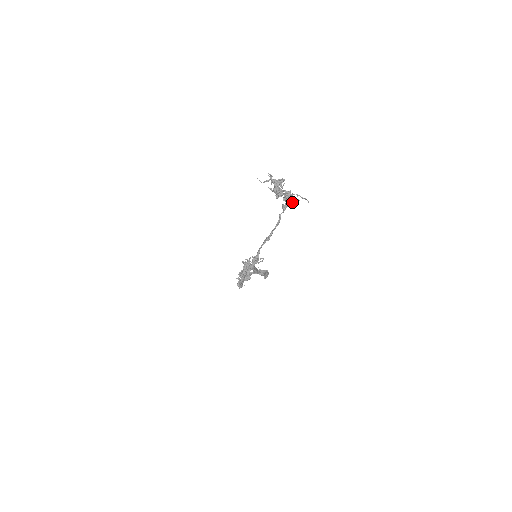
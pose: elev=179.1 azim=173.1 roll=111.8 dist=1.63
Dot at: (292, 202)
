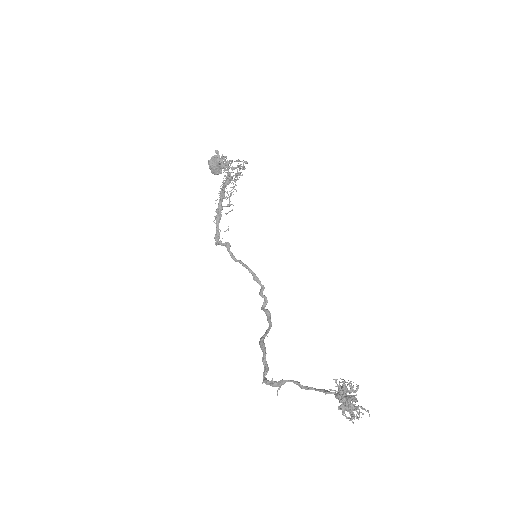
Dot at: (353, 414)
